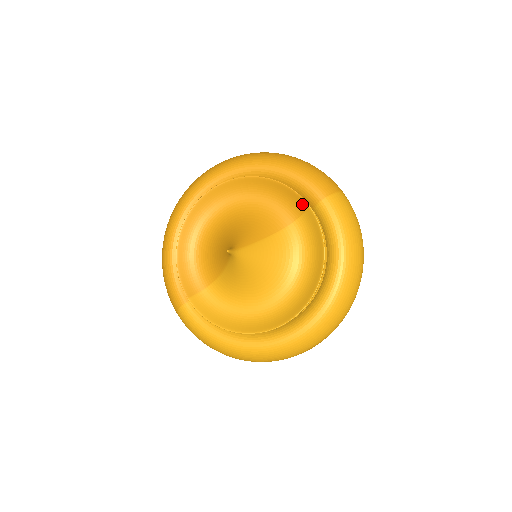
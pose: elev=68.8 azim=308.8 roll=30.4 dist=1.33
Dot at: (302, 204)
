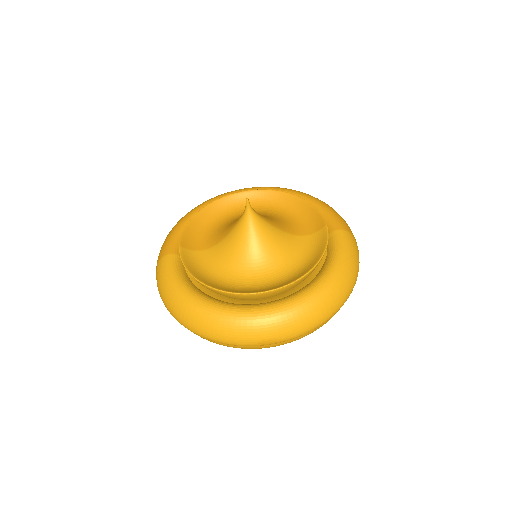
Dot at: (321, 223)
